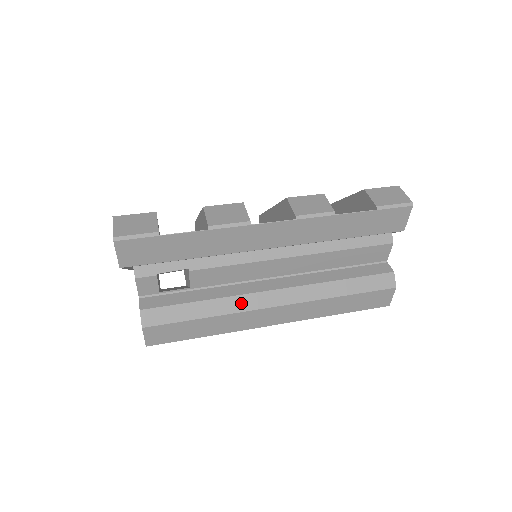
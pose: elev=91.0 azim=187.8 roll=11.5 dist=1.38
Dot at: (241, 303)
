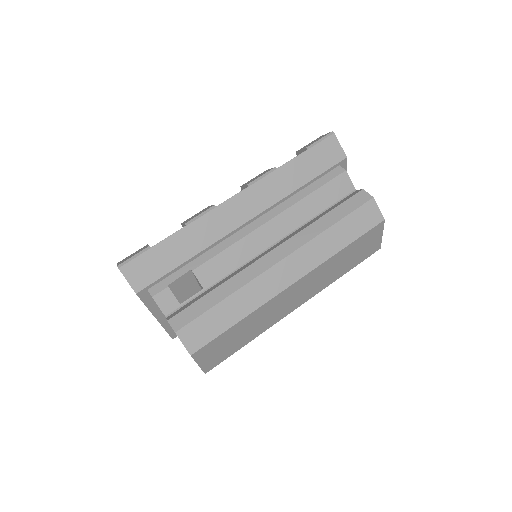
Dot at: (248, 274)
